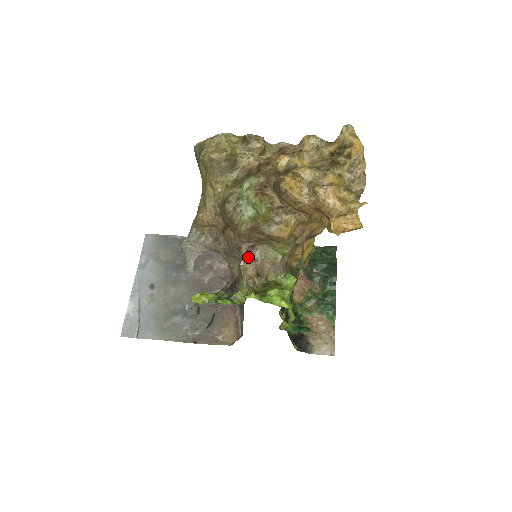
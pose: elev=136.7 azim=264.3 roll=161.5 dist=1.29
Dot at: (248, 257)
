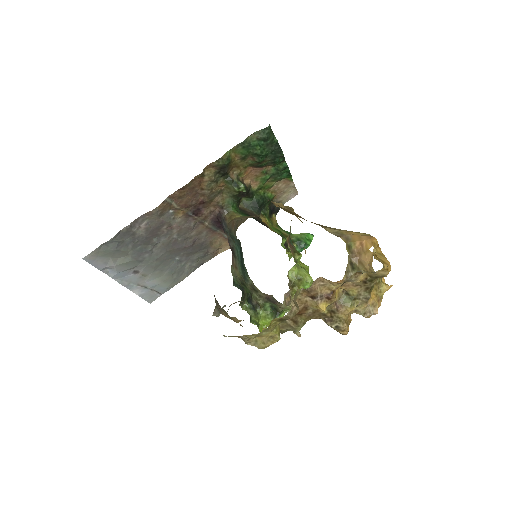
Dot at: occluded
